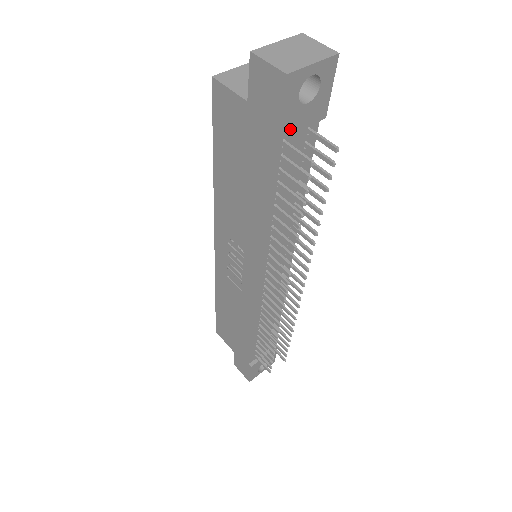
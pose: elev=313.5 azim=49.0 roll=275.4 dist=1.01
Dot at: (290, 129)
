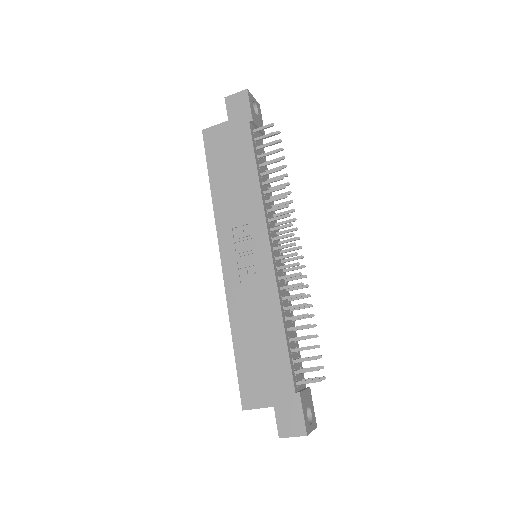
Dot at: (255, 120)
